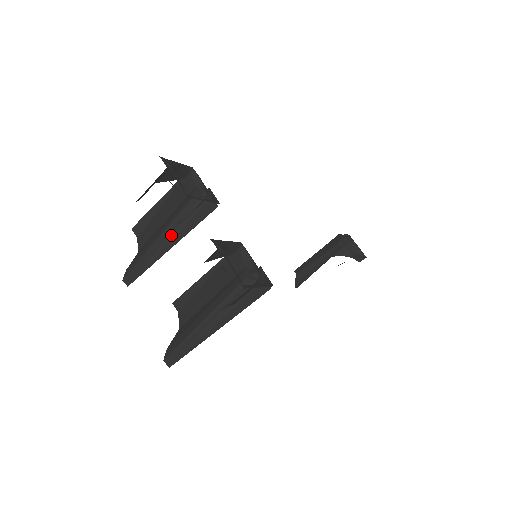
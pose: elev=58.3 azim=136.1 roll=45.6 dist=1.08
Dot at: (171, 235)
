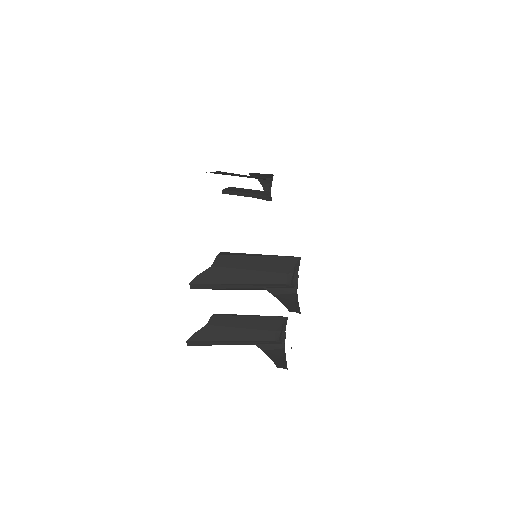
Dot at: (253, 288)
